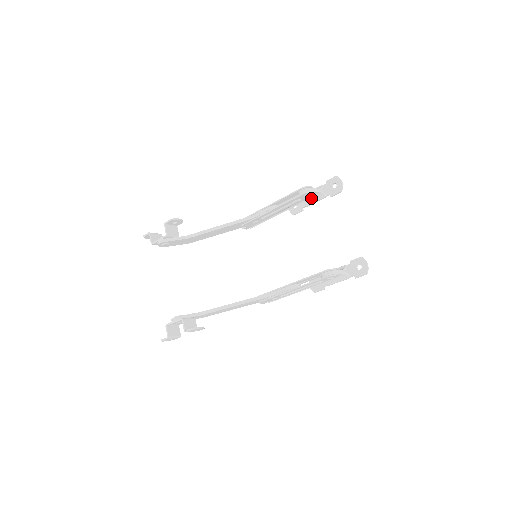
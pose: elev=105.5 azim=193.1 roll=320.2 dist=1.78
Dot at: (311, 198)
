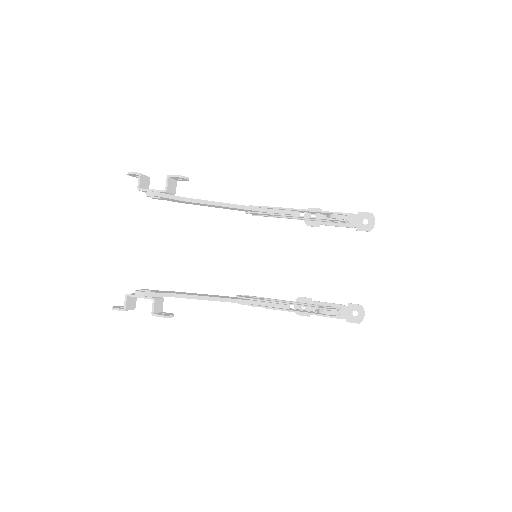
Dot at: occluded
